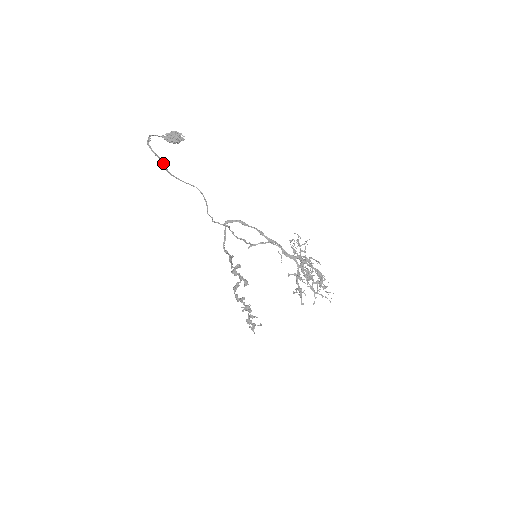
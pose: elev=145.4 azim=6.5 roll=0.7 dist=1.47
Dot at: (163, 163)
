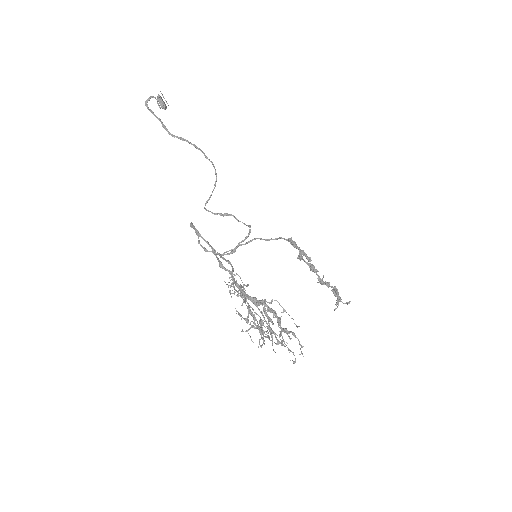
Dot at: (166, 130)
